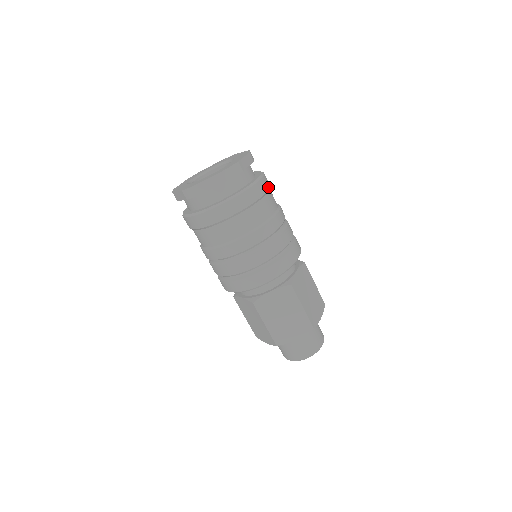
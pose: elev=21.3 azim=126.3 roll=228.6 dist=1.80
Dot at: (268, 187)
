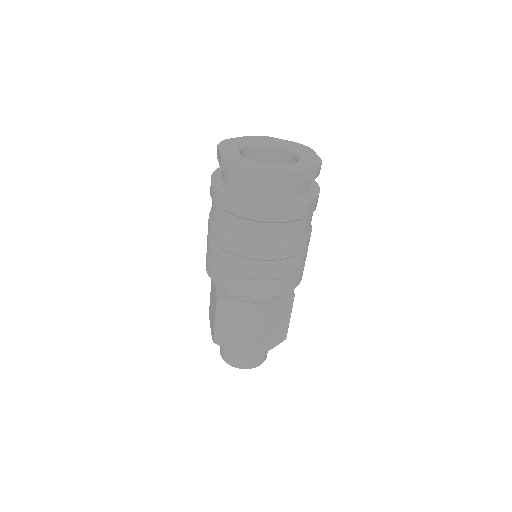
Dot at: (309, 213)
